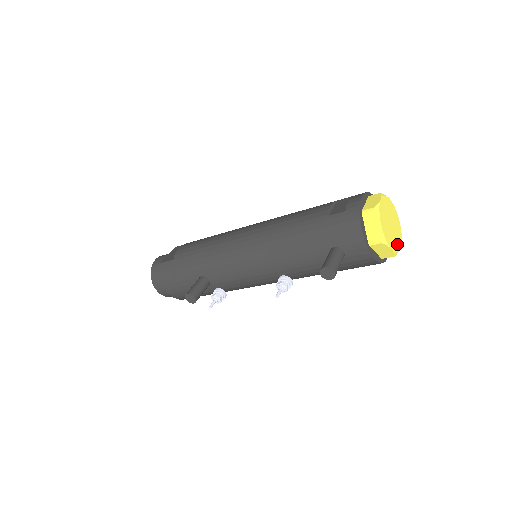
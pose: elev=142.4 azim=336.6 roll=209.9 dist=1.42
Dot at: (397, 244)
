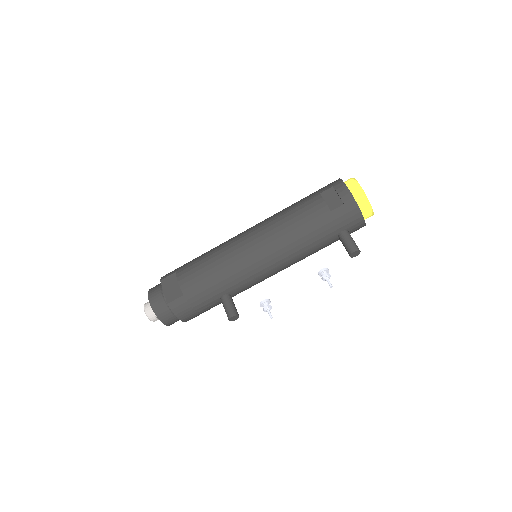
Dot at: occluded
